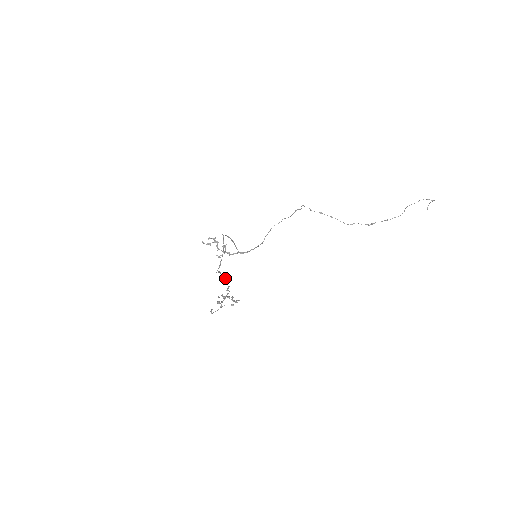
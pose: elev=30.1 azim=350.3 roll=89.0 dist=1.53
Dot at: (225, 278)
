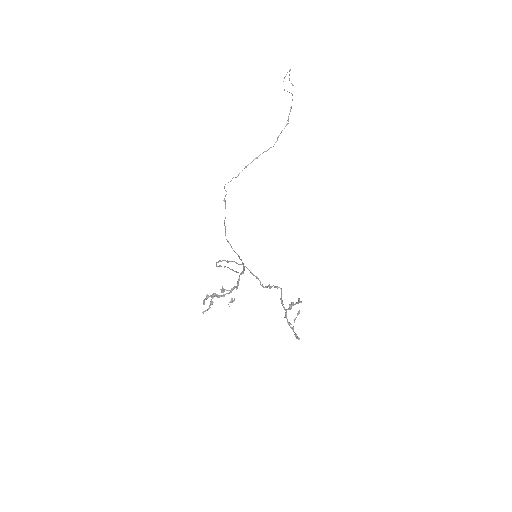
Dot at: (271, 287)
